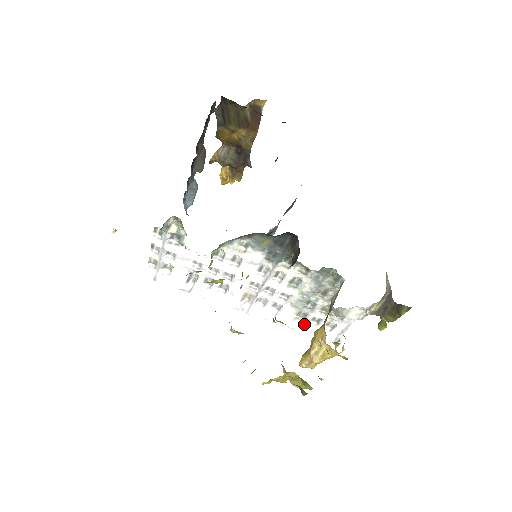
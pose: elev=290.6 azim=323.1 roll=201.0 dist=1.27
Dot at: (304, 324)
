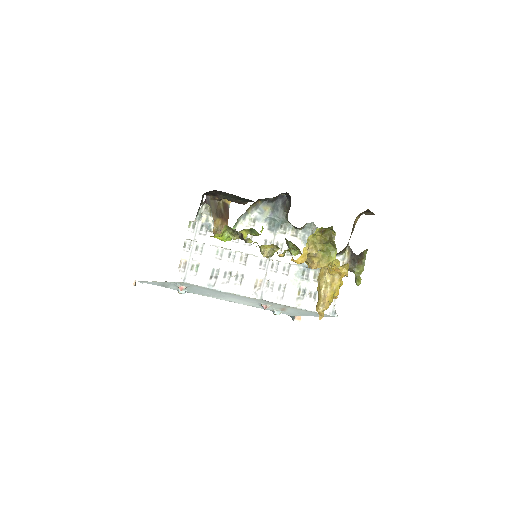
Dot at: (306, 302)
